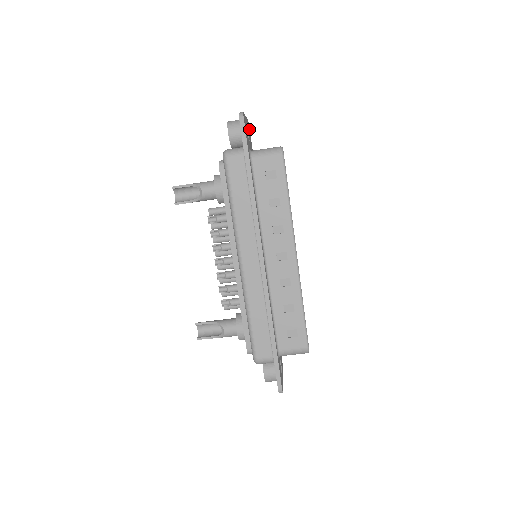
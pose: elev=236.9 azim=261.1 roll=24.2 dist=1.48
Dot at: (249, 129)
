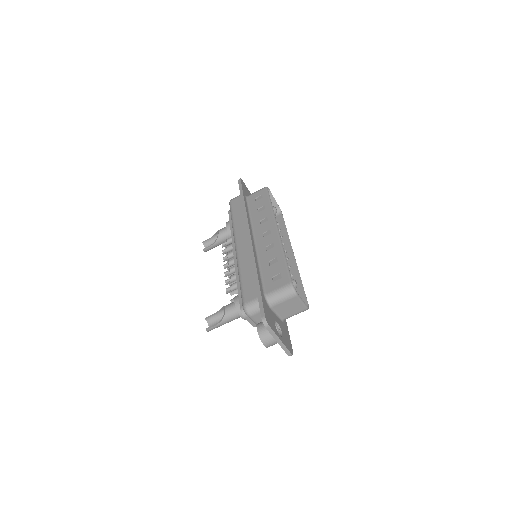
Dot at: occluded
